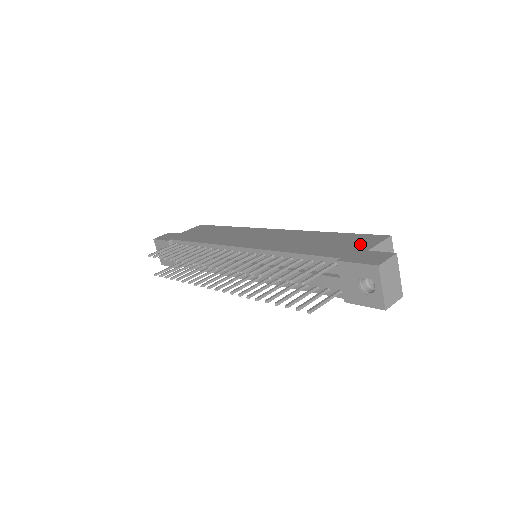
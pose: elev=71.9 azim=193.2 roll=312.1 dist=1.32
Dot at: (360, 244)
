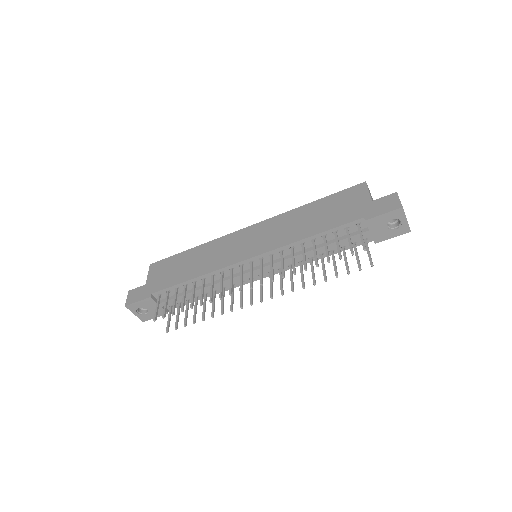
Dot at: (356, 200)
